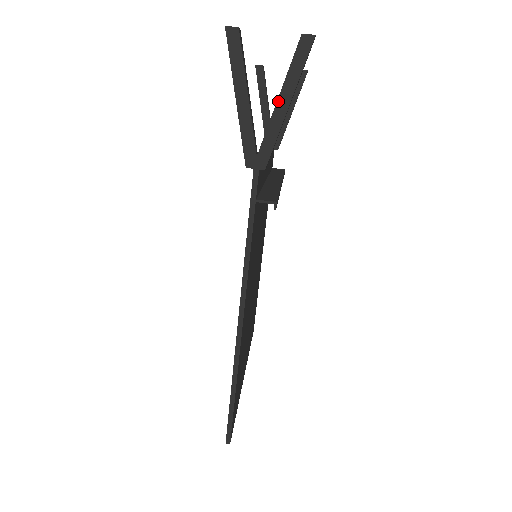
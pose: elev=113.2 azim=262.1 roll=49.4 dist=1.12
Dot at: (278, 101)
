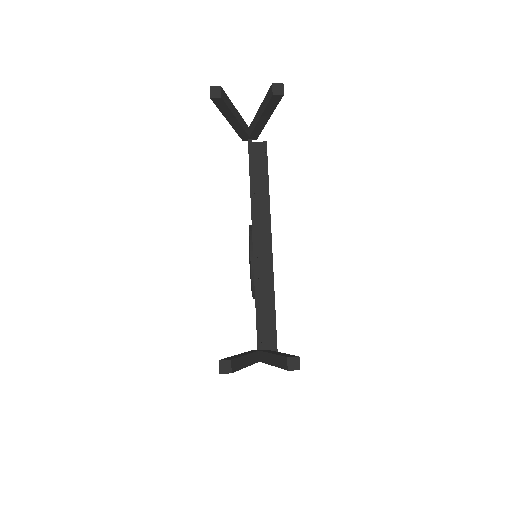
Dot at: (272, 365)
